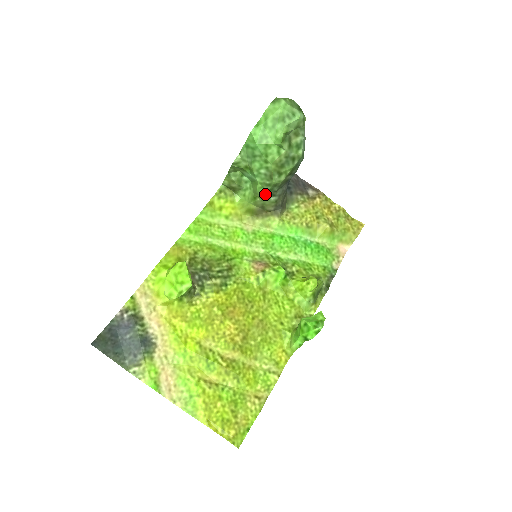
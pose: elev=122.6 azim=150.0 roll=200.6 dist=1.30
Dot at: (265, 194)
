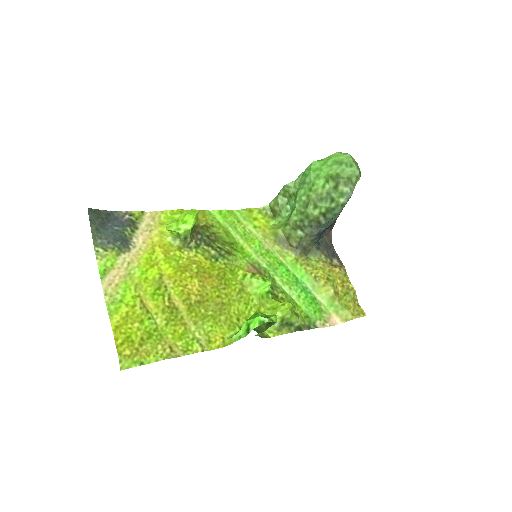
Dot at: (296, 223)
